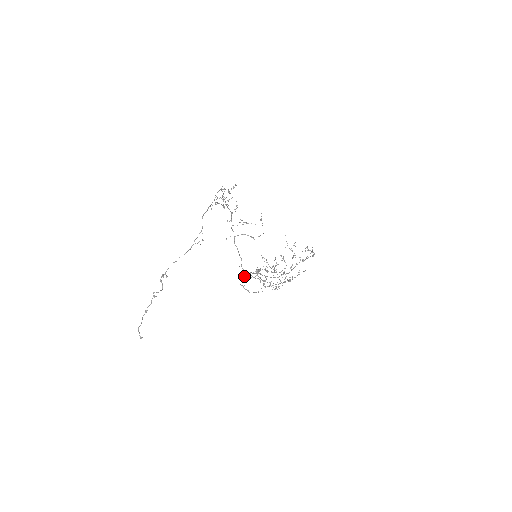
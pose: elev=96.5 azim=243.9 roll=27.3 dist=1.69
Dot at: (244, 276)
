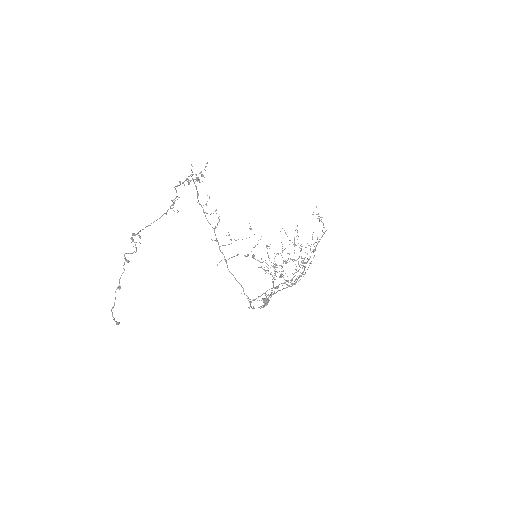
Dot at: (250, 302)
